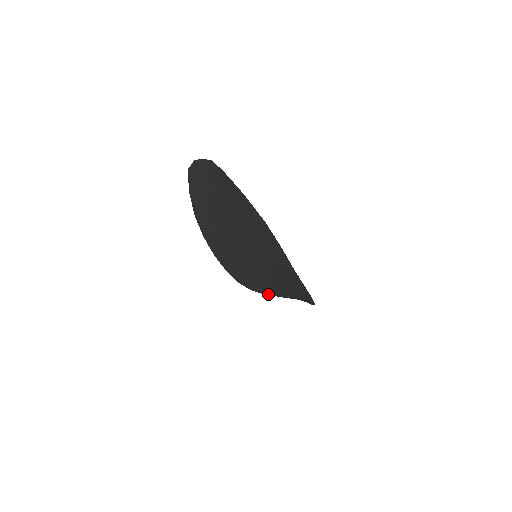
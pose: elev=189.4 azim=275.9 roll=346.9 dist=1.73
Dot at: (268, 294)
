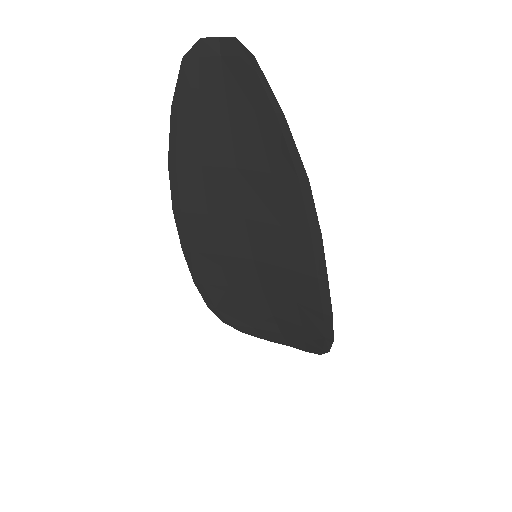
Dot at: (246, 332)
